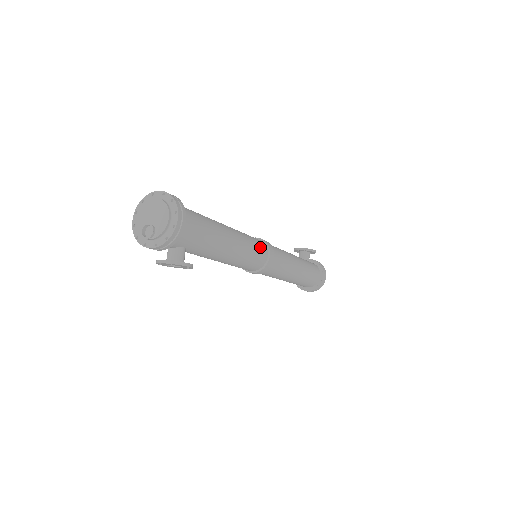
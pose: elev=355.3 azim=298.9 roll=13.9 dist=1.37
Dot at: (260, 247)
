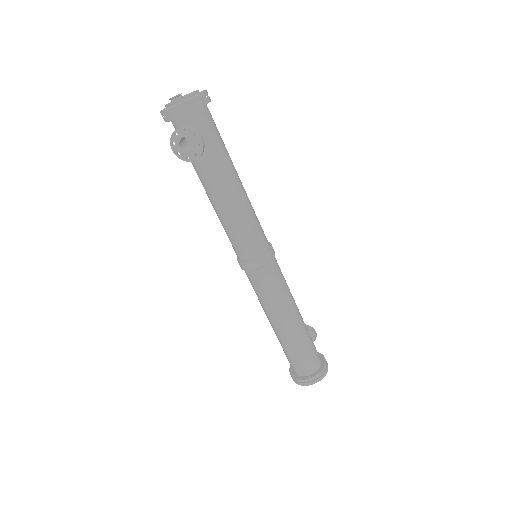
Dot at: (263, 231)
